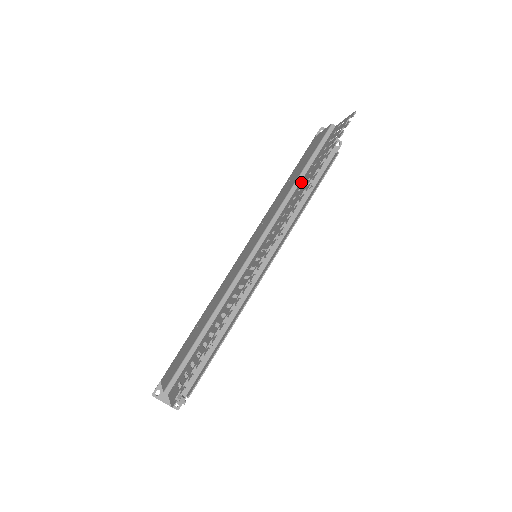
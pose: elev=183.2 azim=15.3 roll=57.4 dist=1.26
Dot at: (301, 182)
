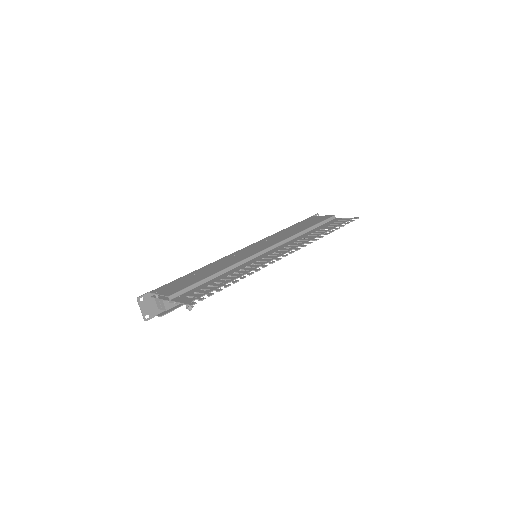
Dot at: (307, 233)
